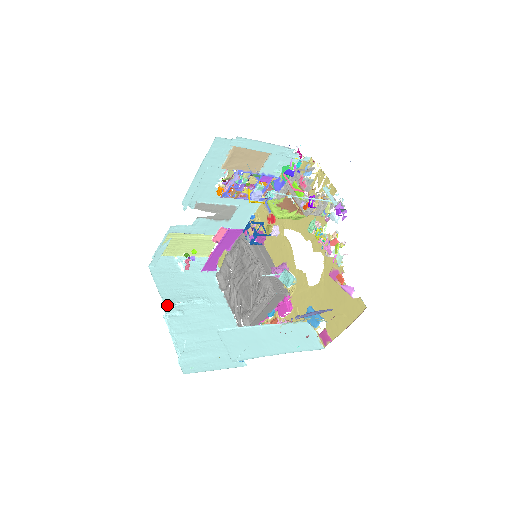
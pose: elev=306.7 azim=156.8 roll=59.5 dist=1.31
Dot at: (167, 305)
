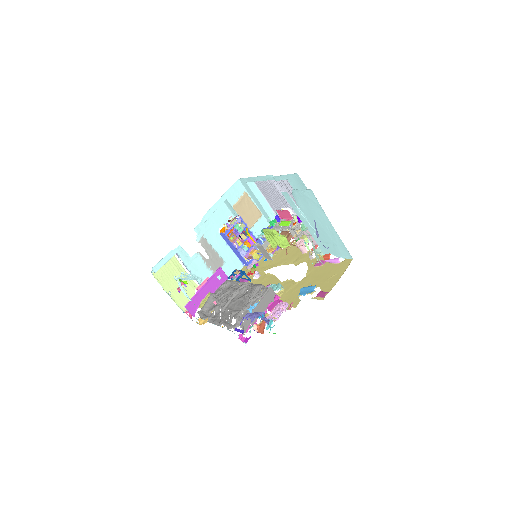
Dot at: occluded
